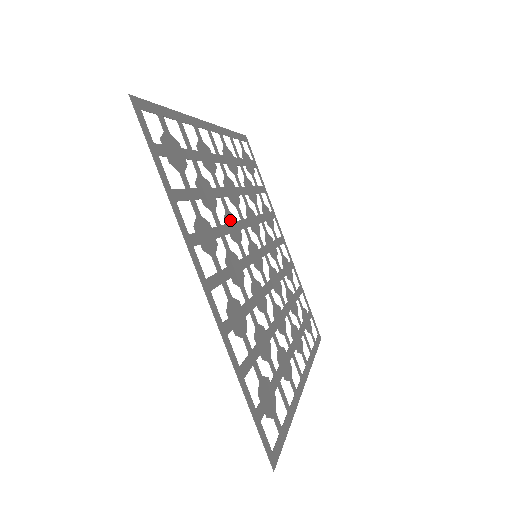
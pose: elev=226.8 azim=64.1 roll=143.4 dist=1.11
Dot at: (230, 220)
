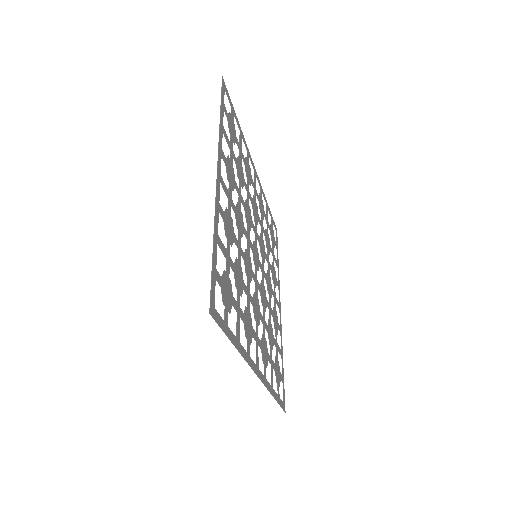
Dot at: (246, 263)
